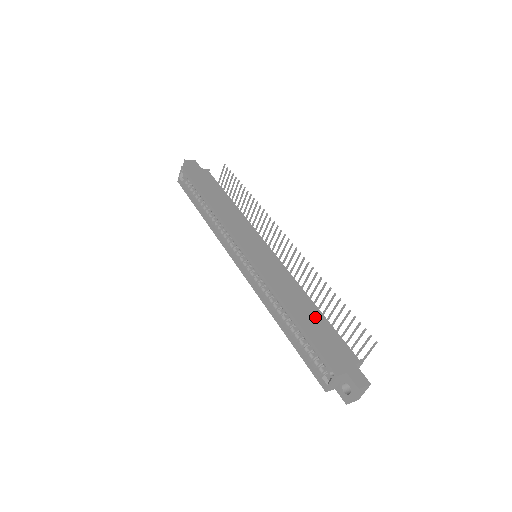
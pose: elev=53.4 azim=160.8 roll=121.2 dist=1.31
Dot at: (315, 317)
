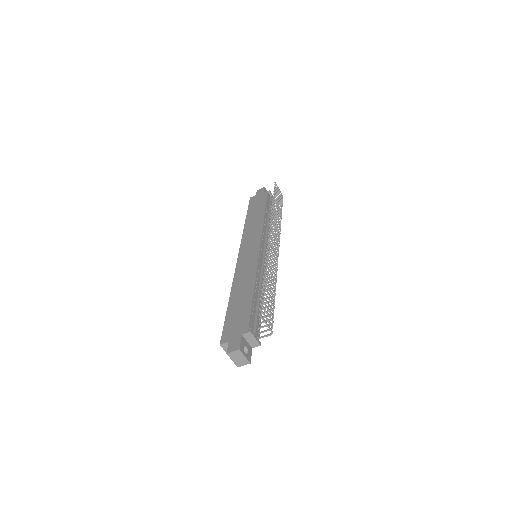
Dot at: (244, 300)
